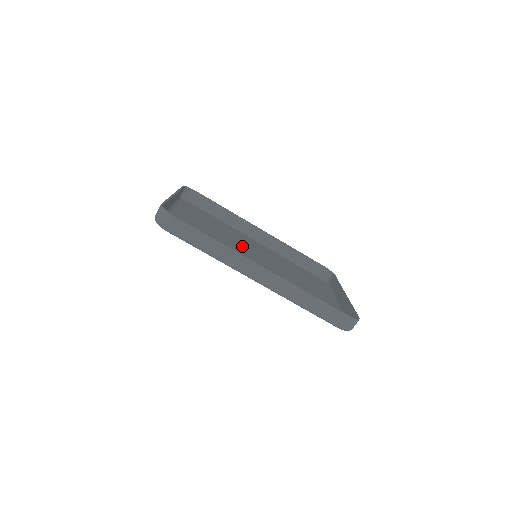
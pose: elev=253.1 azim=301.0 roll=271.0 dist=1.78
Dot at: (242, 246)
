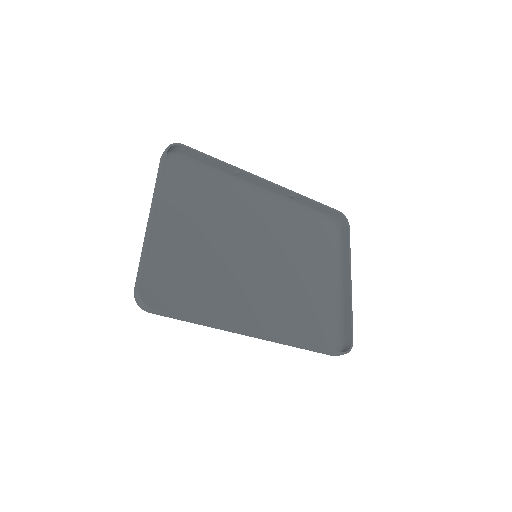
Dot at: (241, 239)
